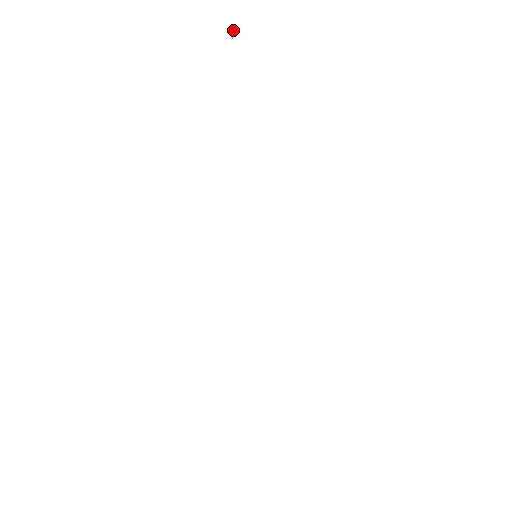
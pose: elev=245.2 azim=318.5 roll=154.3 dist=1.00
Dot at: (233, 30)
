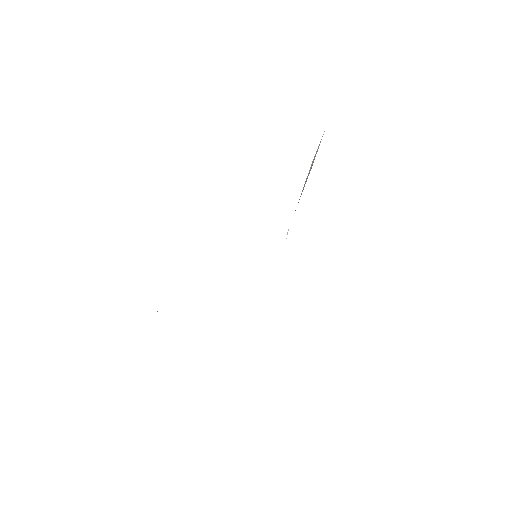
Dot at: occluded
